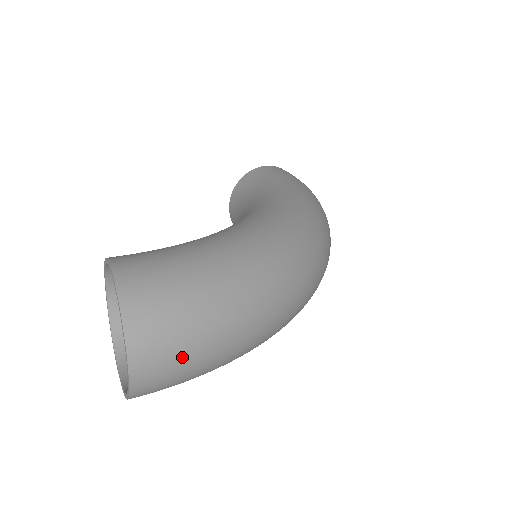
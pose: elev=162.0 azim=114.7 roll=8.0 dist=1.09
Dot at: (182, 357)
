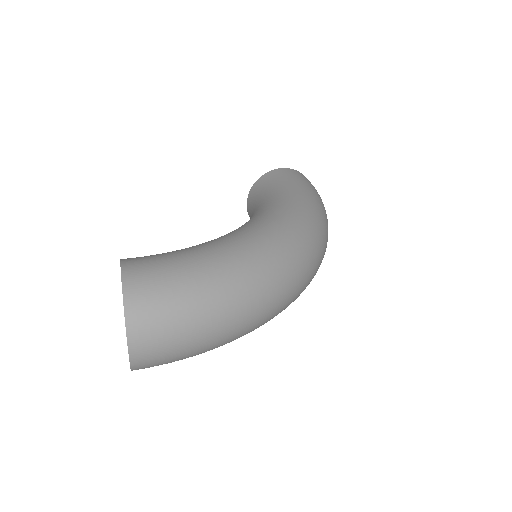
Dot at: (171, 343)
